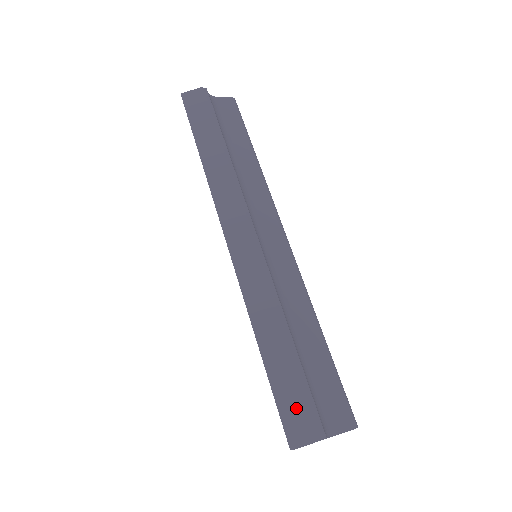
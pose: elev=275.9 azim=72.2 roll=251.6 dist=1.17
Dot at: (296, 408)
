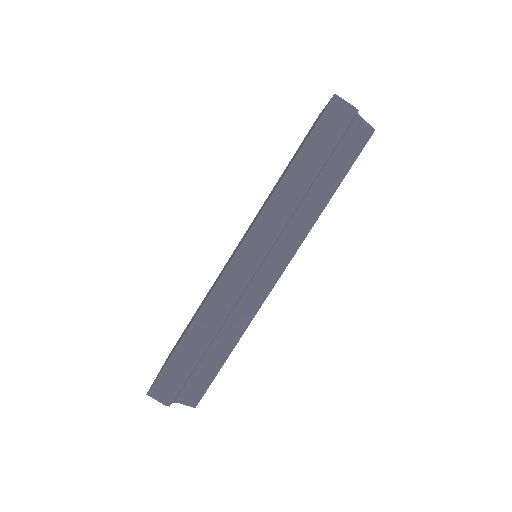
Dot at: (170, 381)
